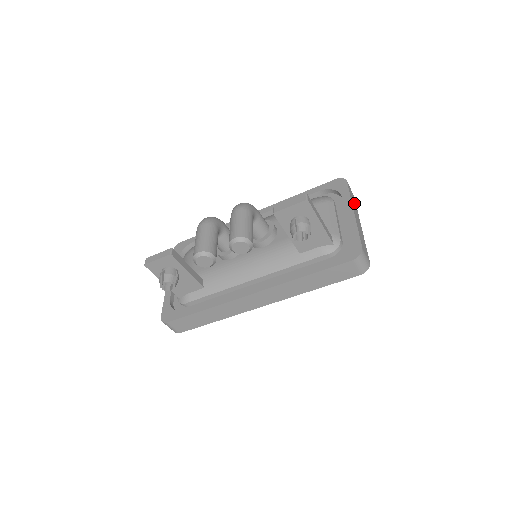
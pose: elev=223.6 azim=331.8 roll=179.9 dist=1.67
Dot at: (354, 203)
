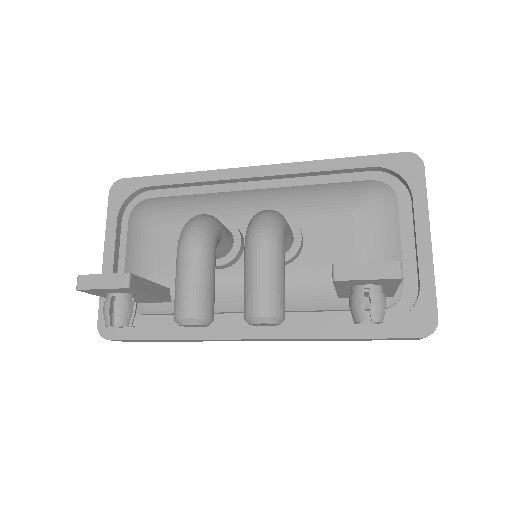
Dot at: occluded
